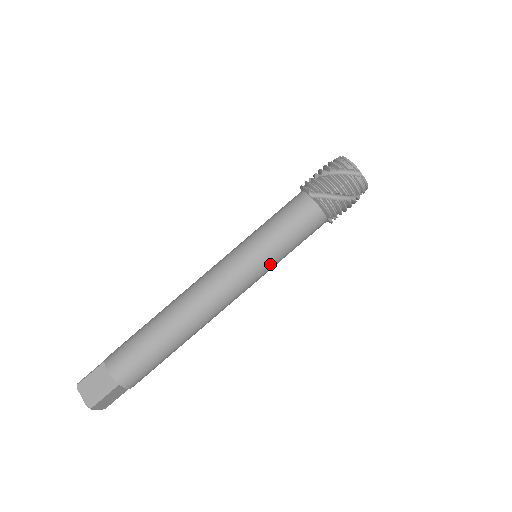
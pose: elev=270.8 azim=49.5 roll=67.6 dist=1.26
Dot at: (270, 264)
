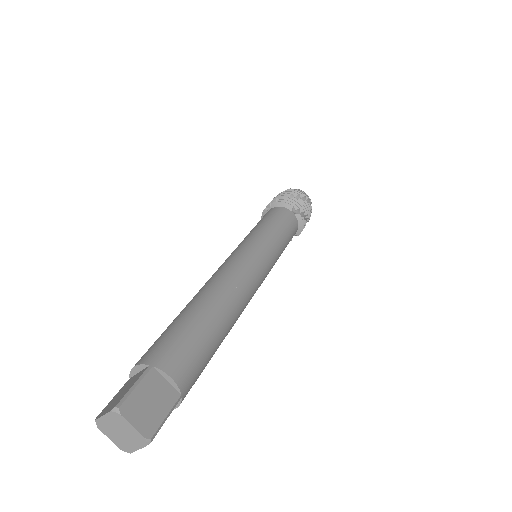
Dot at: (267, 240)
